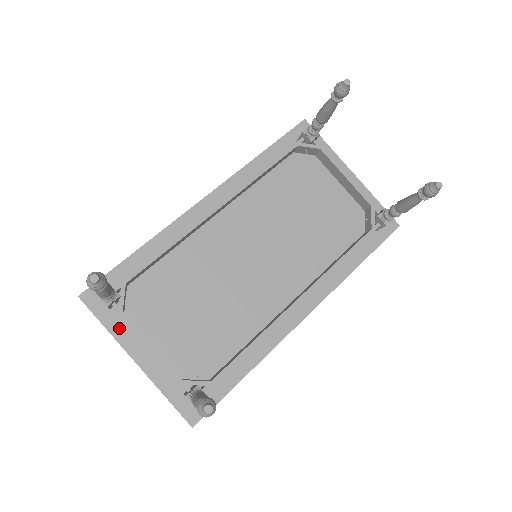
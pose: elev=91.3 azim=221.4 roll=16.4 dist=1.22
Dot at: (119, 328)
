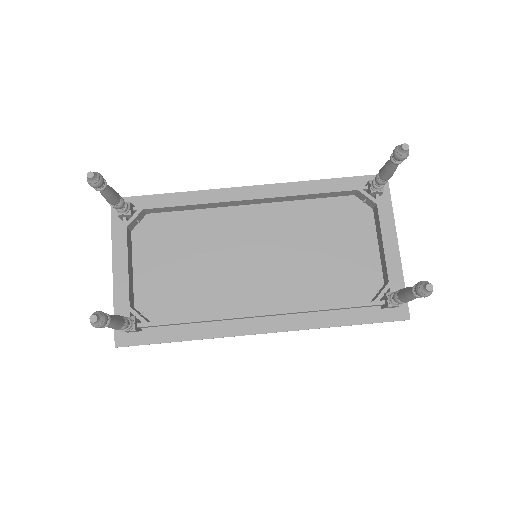
Dot at: (120, 239)
